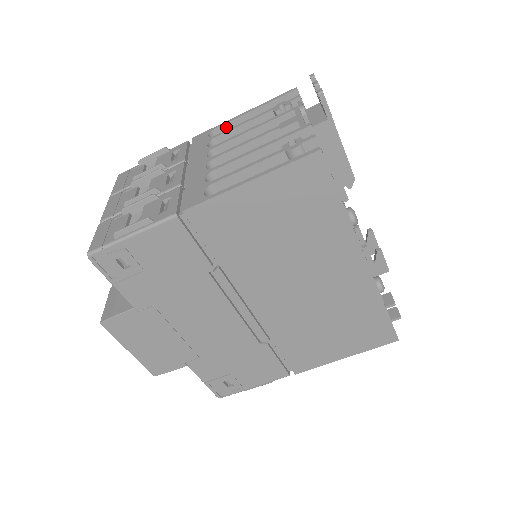
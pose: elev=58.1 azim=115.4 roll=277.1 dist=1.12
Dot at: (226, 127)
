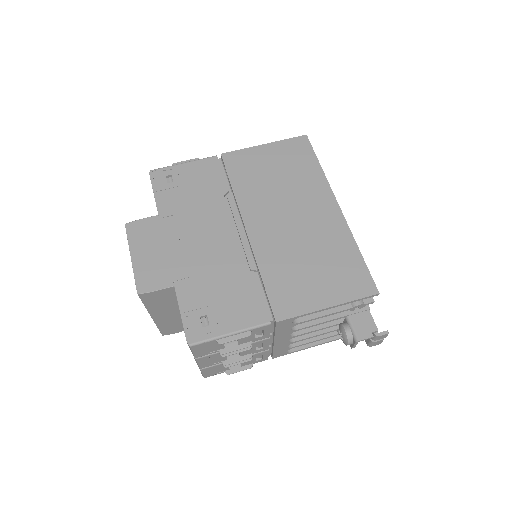
Dot at: occluded
